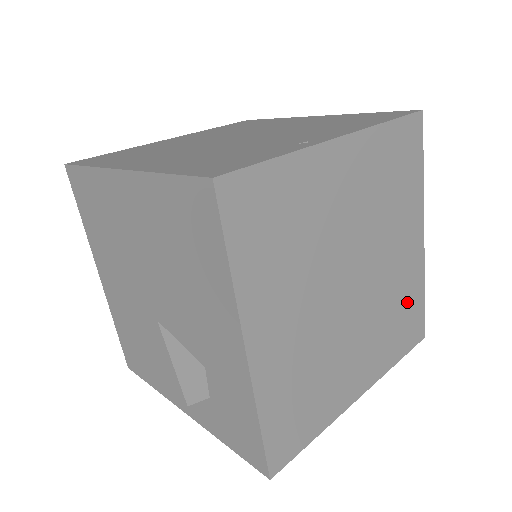
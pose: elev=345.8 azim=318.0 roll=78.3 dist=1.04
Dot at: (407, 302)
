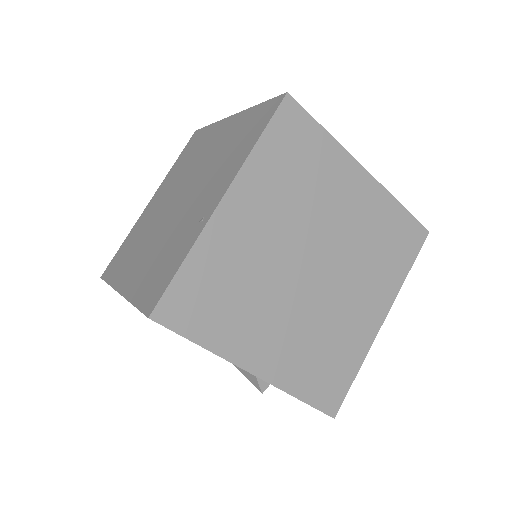
Dot at: (386, 229)
